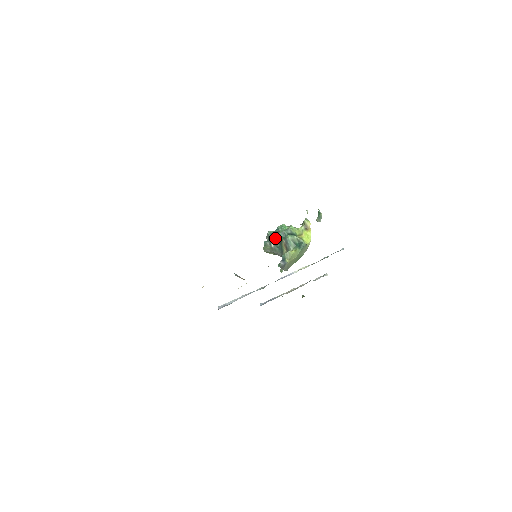
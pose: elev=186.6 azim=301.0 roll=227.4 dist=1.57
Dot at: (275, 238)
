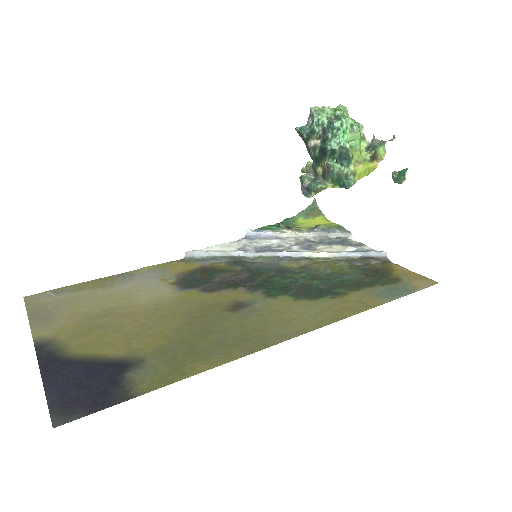
Dot at: (318, 142)
